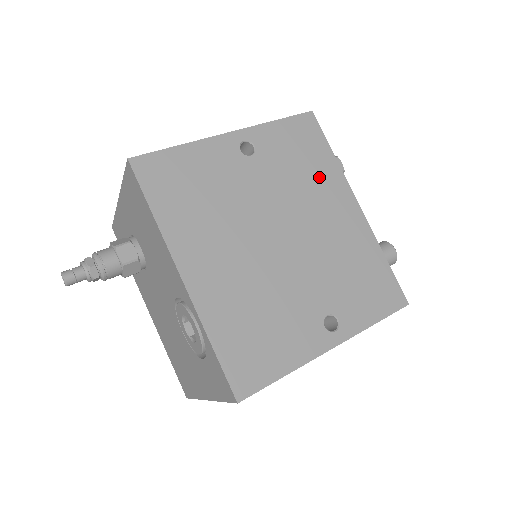
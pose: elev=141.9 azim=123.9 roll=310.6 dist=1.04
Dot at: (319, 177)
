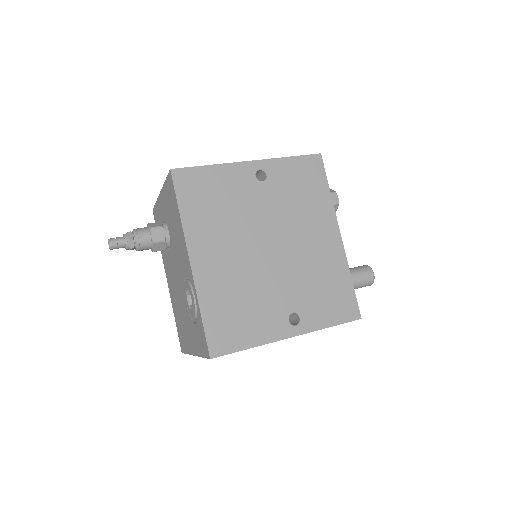
Dot at: (313, 207)
